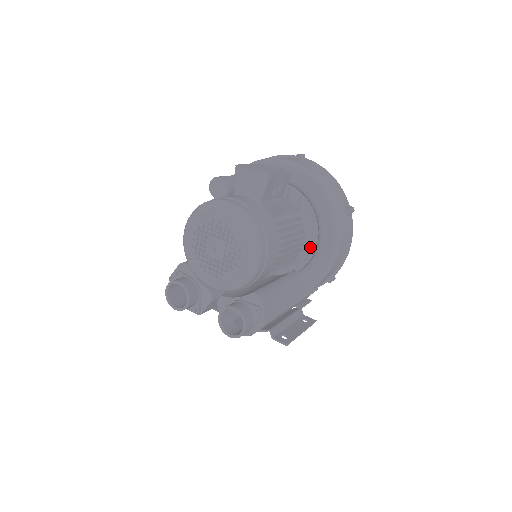
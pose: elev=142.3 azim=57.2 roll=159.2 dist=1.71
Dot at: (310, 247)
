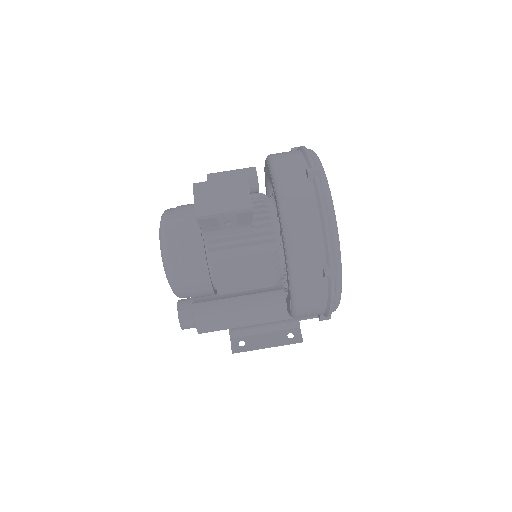
Dot at: occluded
